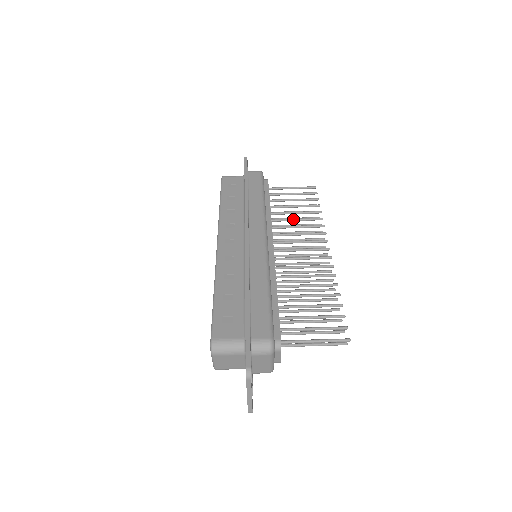
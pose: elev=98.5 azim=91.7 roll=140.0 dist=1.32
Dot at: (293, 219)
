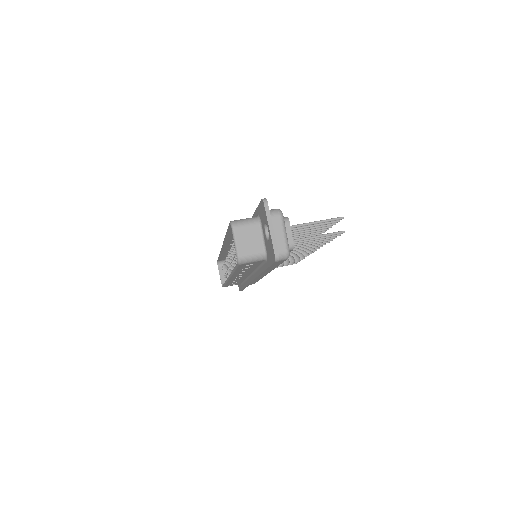
Dot at: occluded
